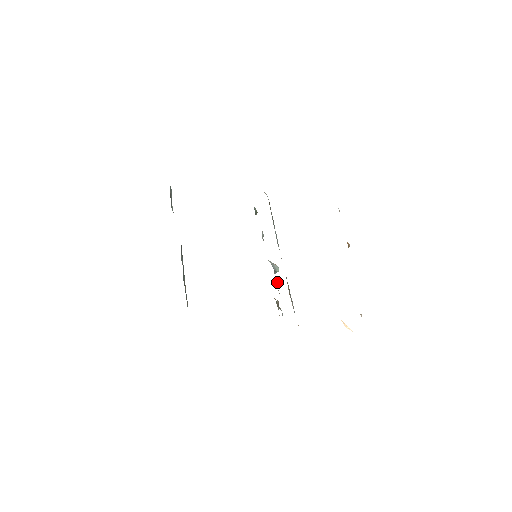
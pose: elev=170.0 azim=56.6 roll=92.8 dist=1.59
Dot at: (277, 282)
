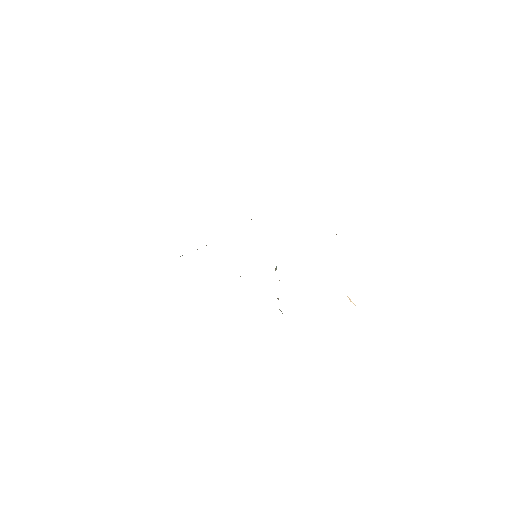
Dot at: occluded
